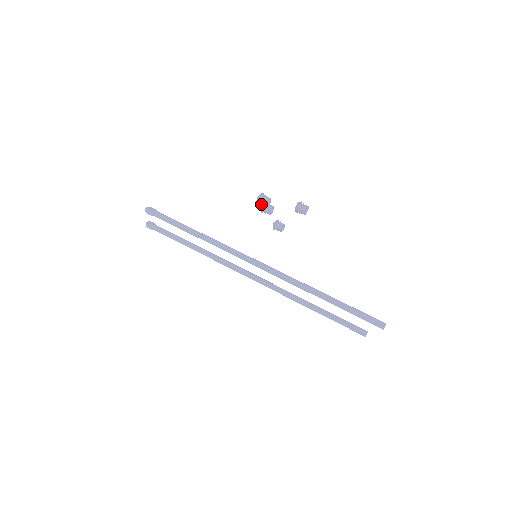
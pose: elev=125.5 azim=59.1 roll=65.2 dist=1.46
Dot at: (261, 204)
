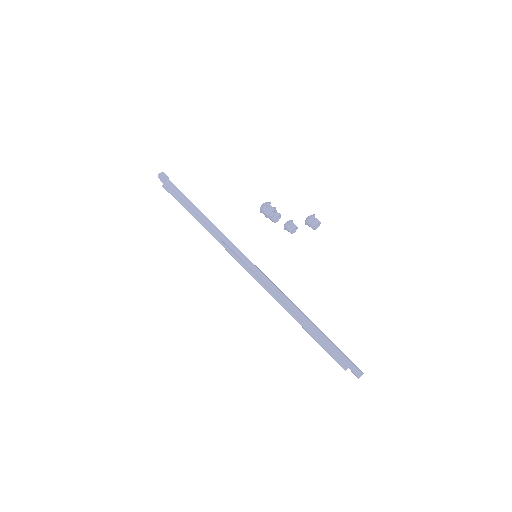
Dot at: (264, 213)
